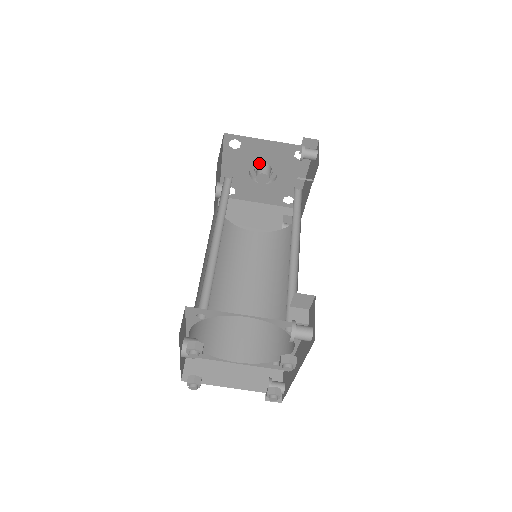
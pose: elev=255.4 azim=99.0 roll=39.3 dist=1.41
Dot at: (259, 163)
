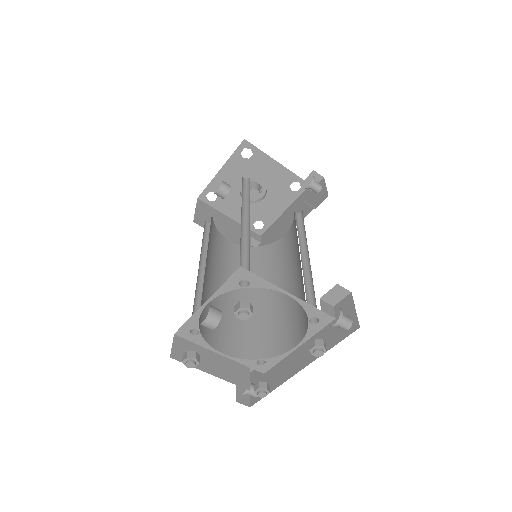
Dot at: (254, 180)
